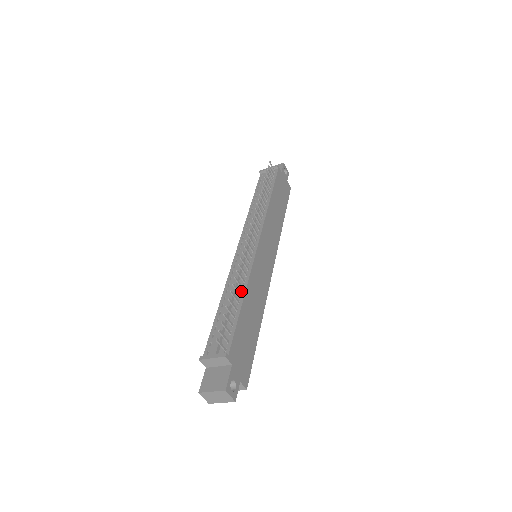
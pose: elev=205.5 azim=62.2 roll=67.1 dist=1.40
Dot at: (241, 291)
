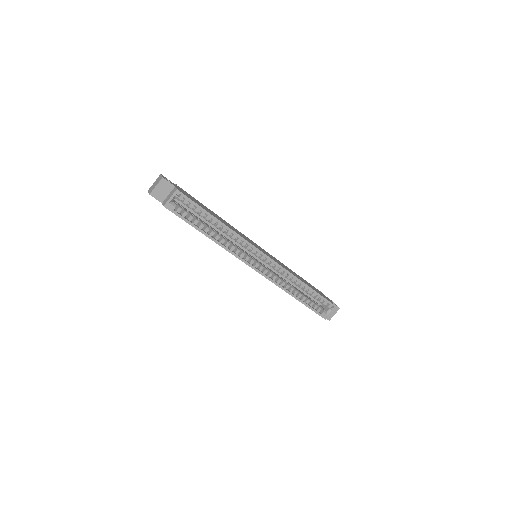
Dot at: occluded
